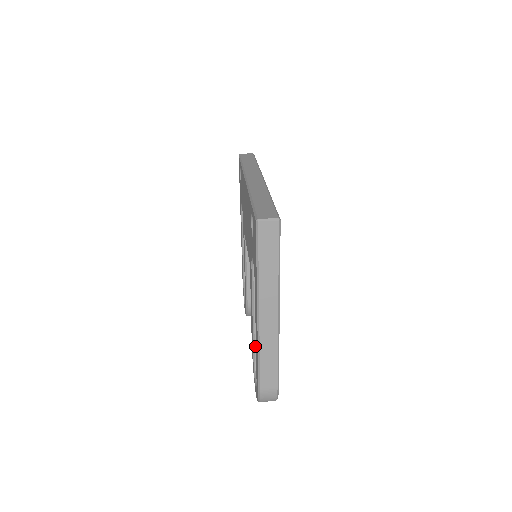
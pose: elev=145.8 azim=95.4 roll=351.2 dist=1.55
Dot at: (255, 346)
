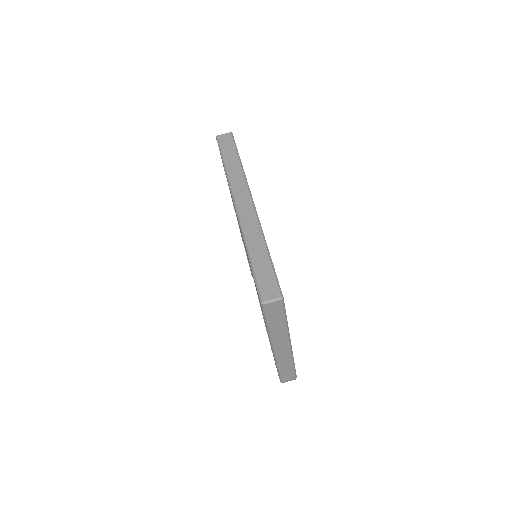
Dot at: occluded
